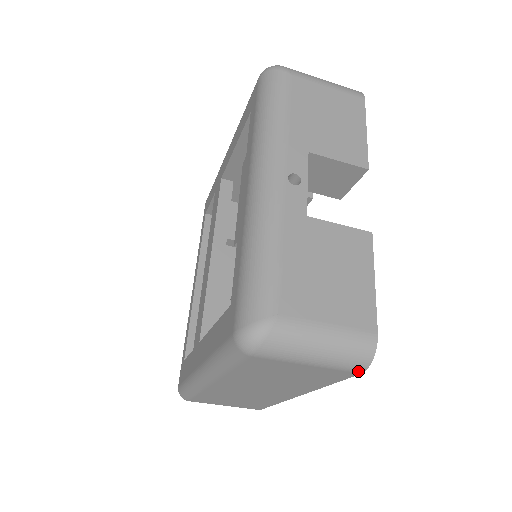
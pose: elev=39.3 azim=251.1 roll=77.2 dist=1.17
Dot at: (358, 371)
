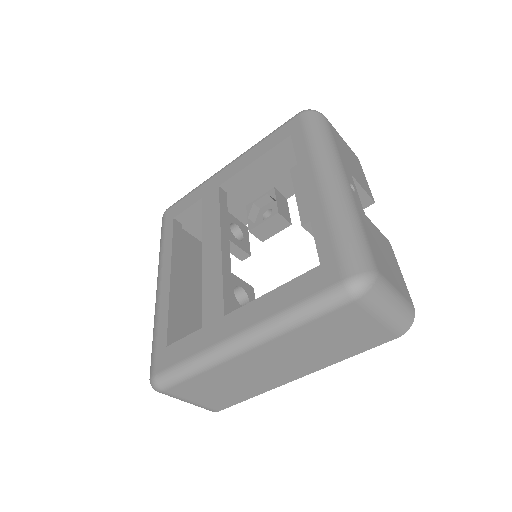
Dot at: (399, 334)
